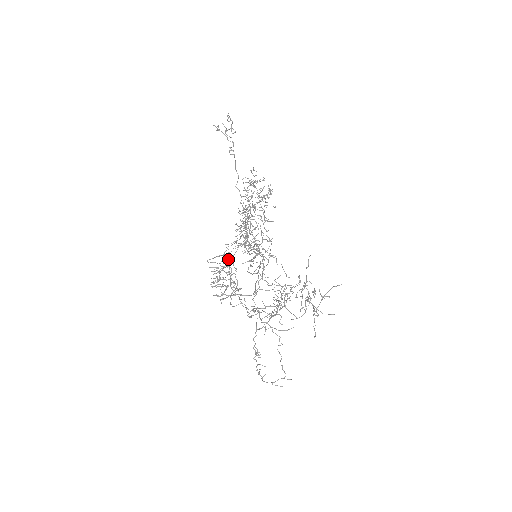
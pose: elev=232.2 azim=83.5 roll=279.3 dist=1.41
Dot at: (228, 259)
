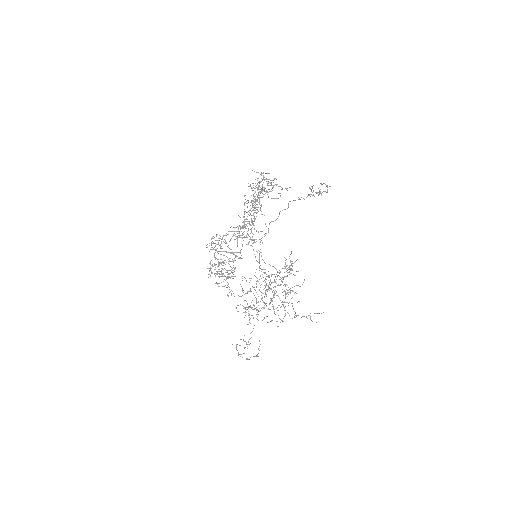
Dot at: (239, 258)
